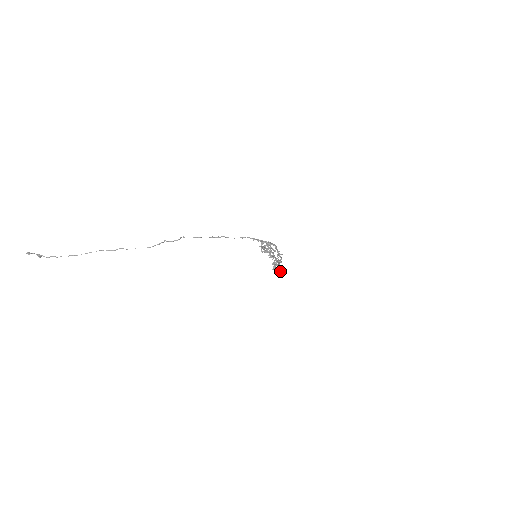
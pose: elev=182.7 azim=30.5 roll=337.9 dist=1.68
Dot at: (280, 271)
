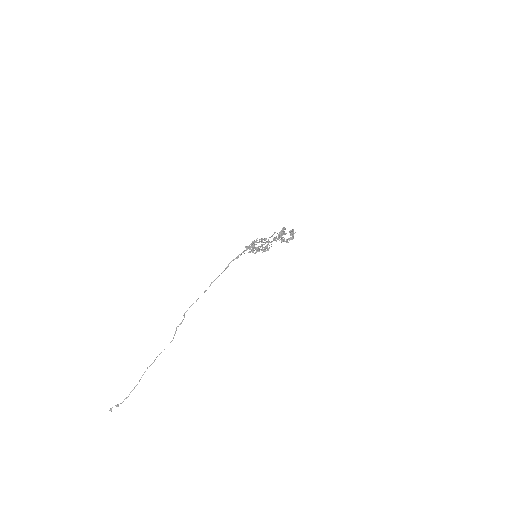
Dot at: (290, 238)
